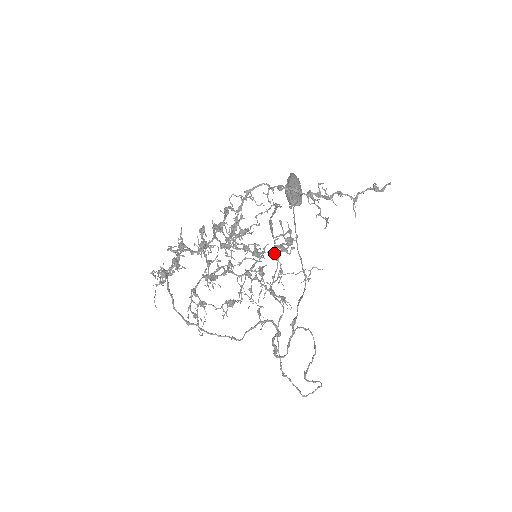
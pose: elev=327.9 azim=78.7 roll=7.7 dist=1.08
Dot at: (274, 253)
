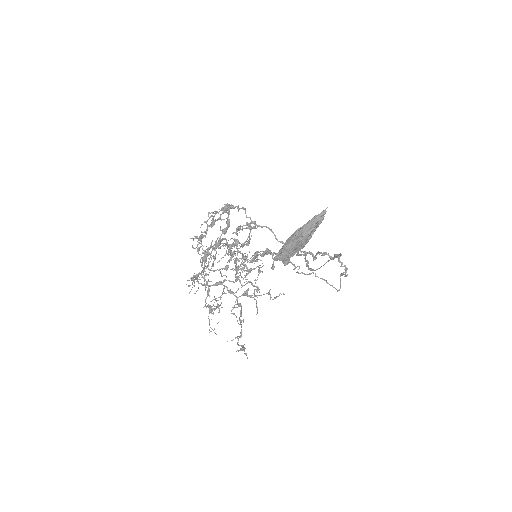
Dot at: (206, 306)
